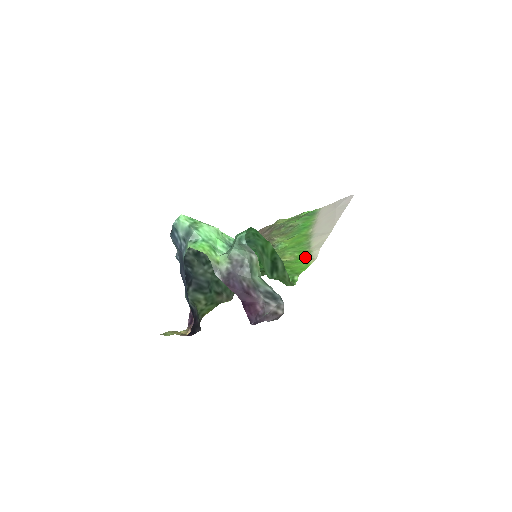
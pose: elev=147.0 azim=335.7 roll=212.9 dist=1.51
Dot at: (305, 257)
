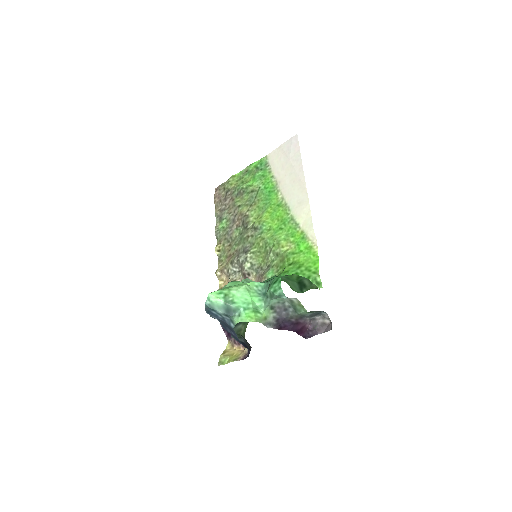
Dot at: (304, 243)
